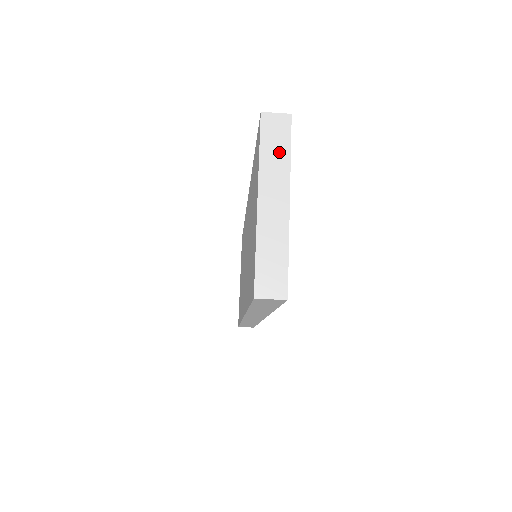
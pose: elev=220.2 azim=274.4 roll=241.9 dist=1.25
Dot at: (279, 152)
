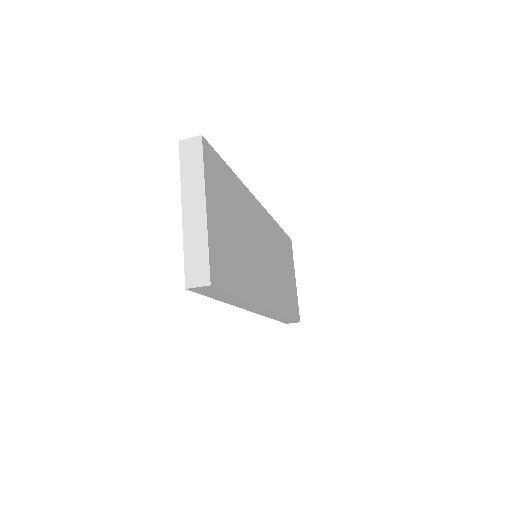
Dot at: (195, 168)
